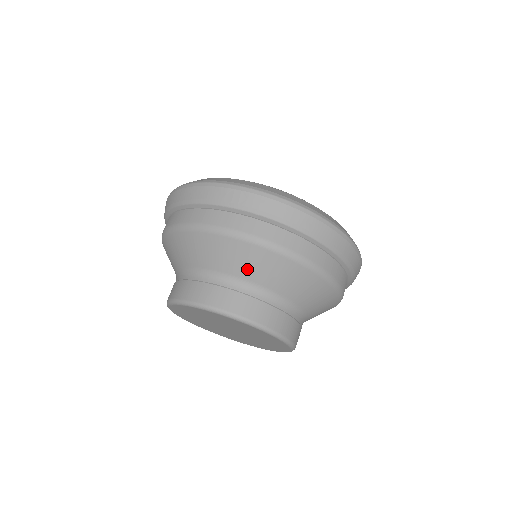
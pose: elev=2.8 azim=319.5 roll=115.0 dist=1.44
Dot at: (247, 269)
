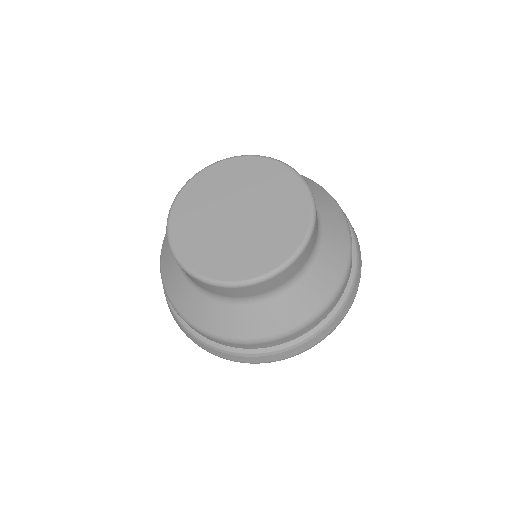
Dot at: occluded
